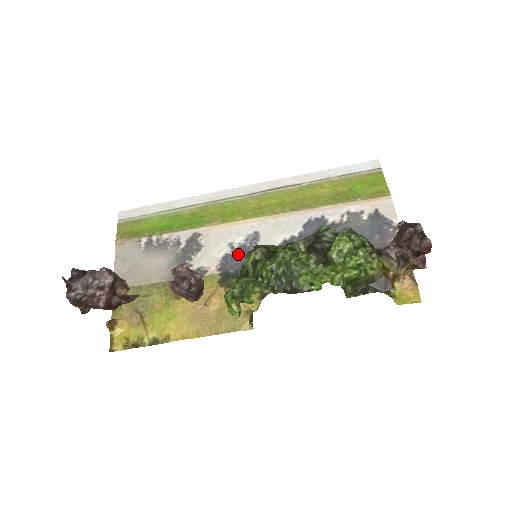
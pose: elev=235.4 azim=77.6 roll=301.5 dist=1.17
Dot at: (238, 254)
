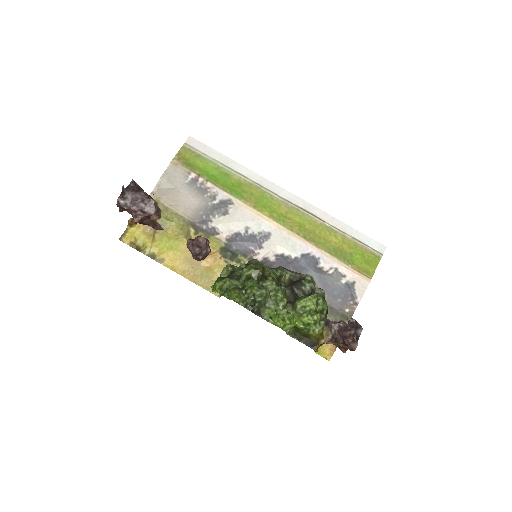
Dot at: (247, 239)
